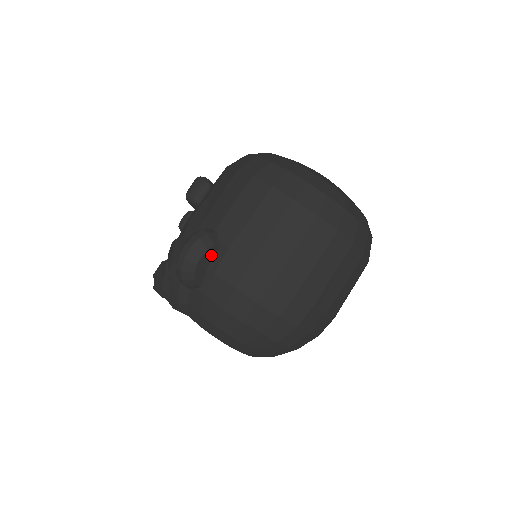
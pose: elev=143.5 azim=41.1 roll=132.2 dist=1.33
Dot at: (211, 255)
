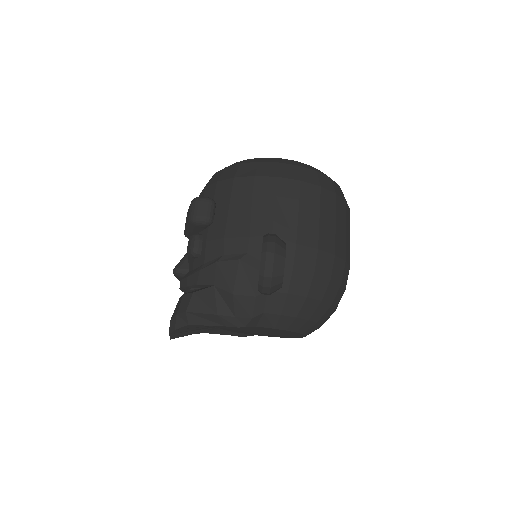
Dot at: occluded
